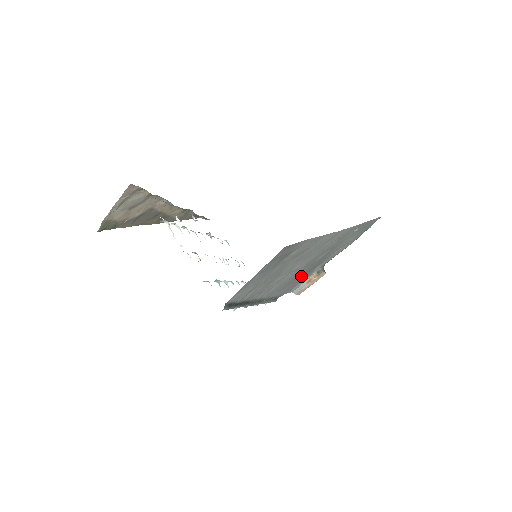
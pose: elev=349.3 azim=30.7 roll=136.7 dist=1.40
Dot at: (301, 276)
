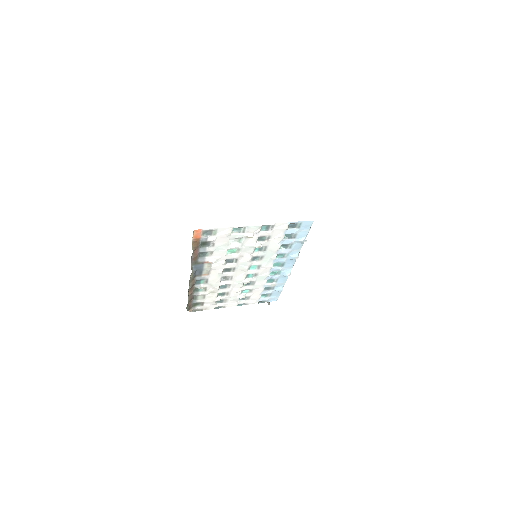
Dot at: occluded
